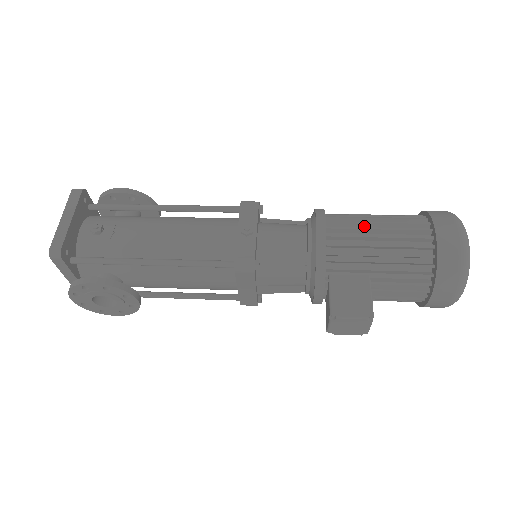
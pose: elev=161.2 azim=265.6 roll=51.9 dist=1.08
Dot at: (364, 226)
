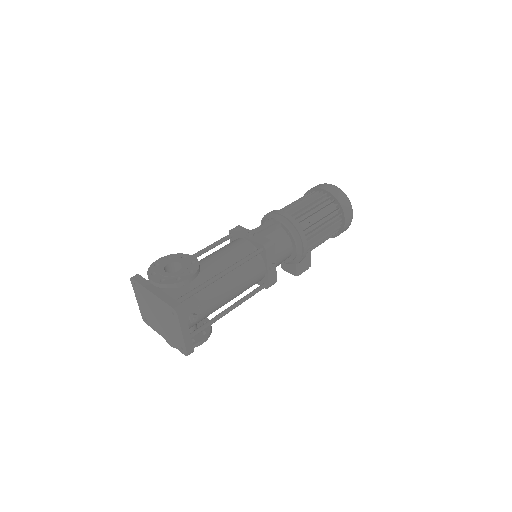
Dot at: (317, 229)
